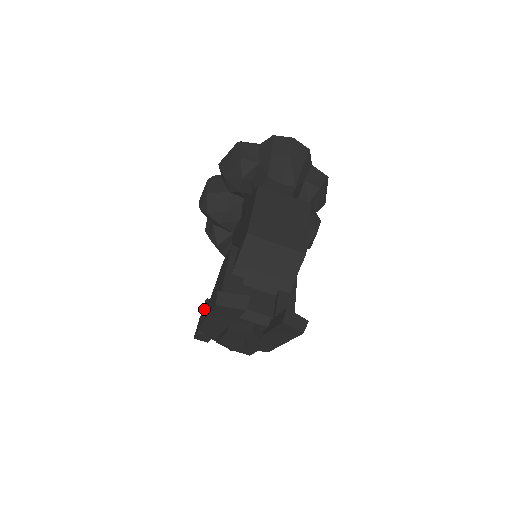
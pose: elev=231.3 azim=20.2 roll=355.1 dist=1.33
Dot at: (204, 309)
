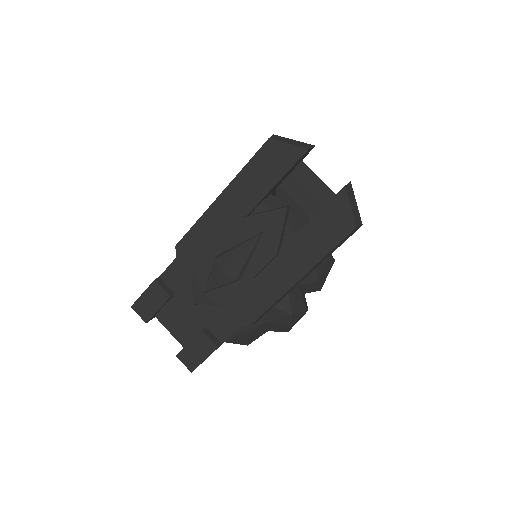
Dot at: occluded
